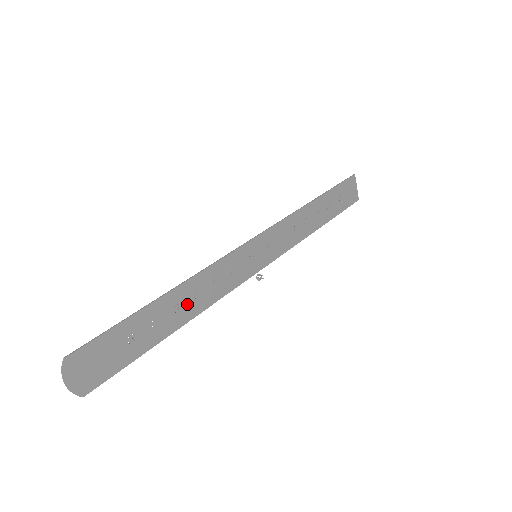
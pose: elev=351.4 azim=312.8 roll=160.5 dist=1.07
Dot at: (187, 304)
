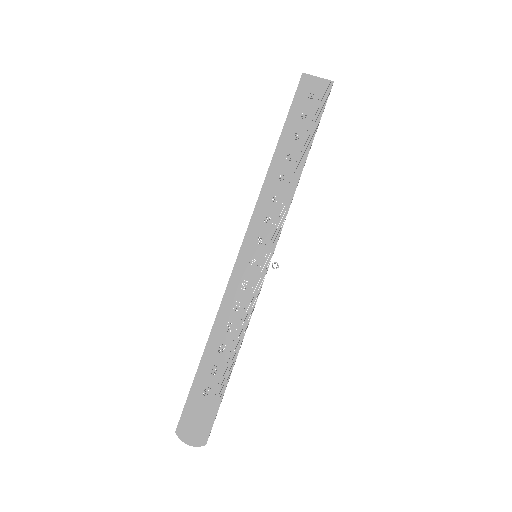
Dot at: (227, 341)
